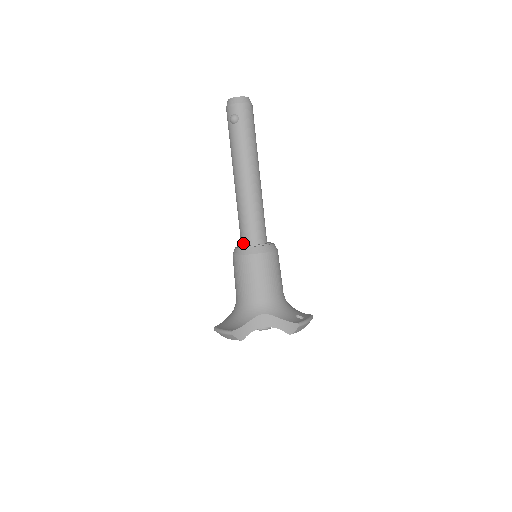
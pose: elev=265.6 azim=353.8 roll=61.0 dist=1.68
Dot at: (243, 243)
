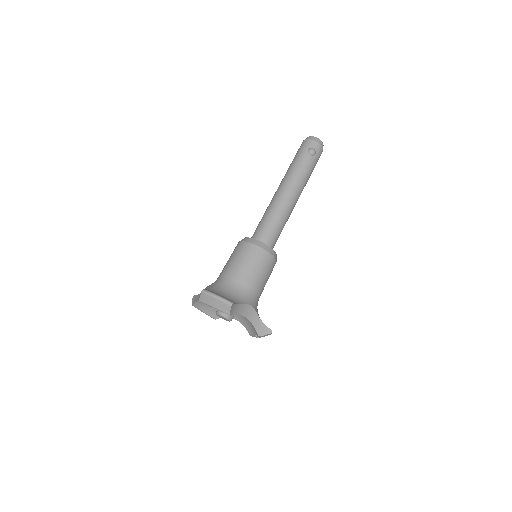
Dot at: (260, 239)
